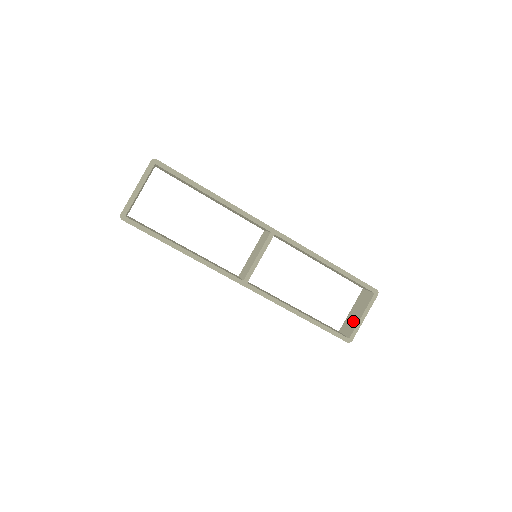
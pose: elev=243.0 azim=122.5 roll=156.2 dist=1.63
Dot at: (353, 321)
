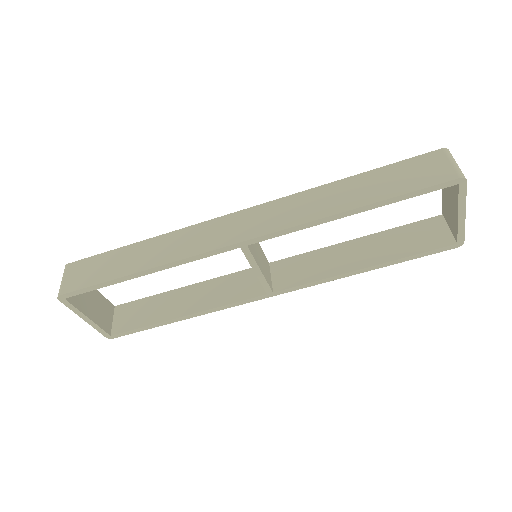
Dot at: (451, 215)
